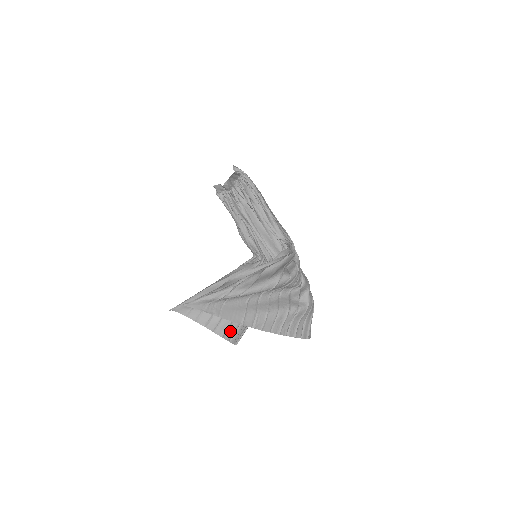
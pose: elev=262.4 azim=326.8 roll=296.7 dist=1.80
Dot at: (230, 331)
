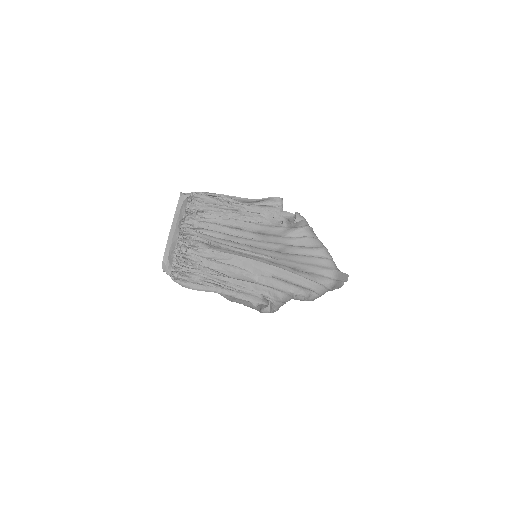
Dot at: occluded
